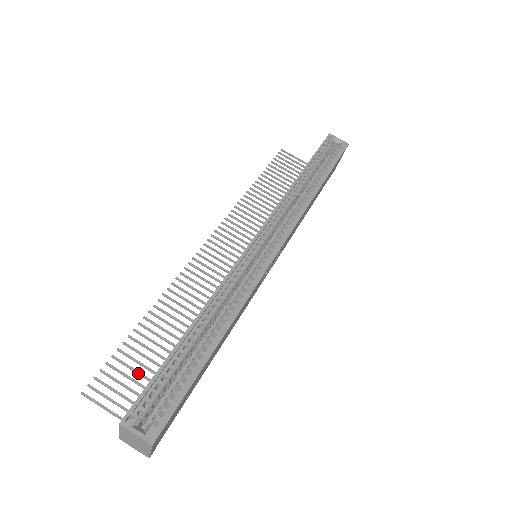
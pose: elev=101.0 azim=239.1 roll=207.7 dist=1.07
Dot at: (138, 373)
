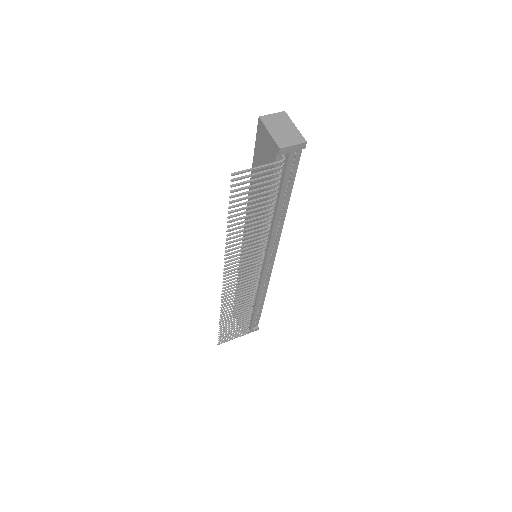
Dot at: (255, 194)
